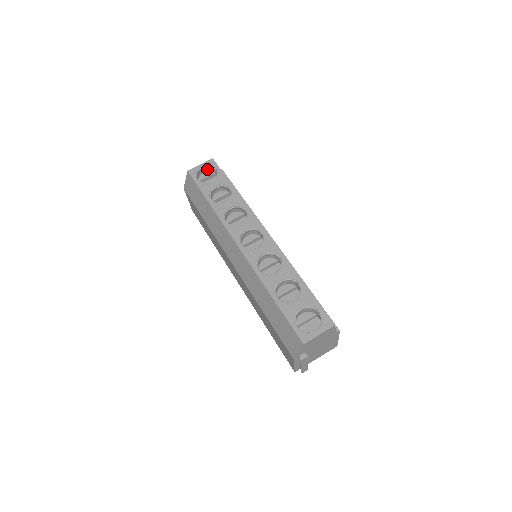
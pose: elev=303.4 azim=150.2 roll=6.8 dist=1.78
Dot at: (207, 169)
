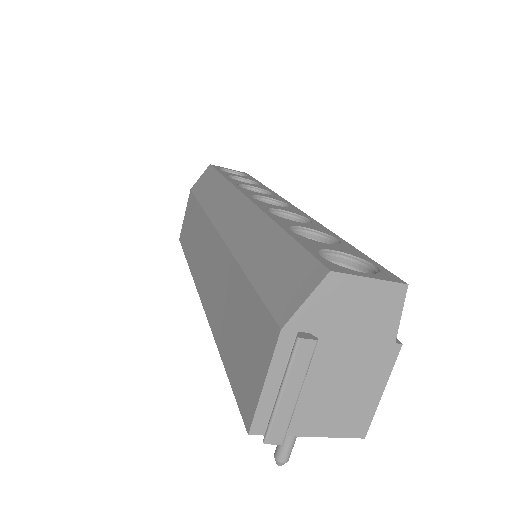
Dot at: occluded
